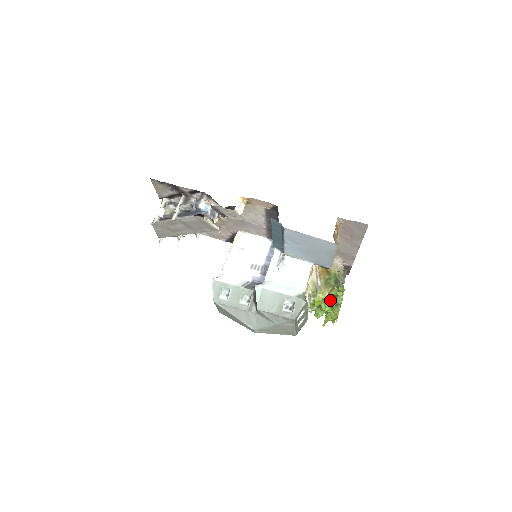
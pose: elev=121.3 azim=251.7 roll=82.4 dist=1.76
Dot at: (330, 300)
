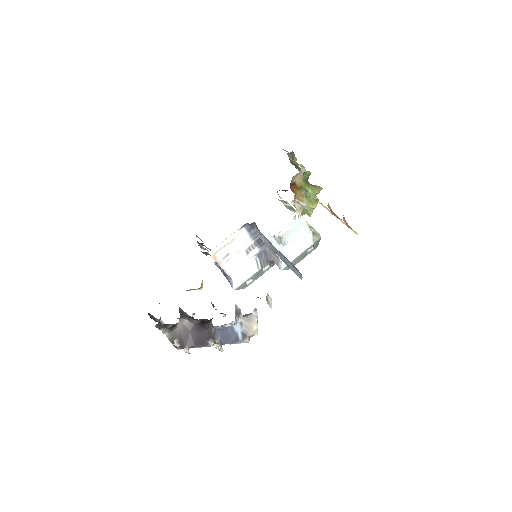
Dot at: occluded
